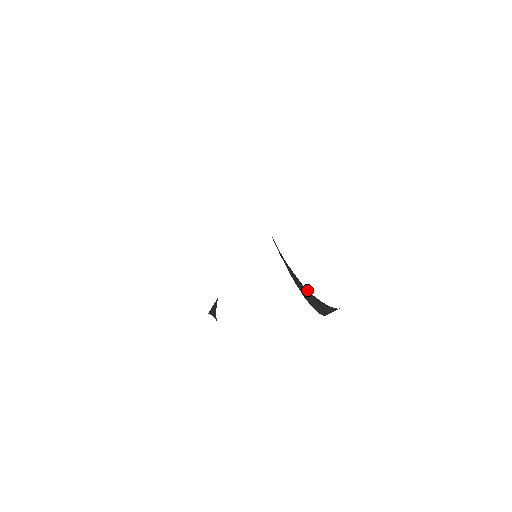
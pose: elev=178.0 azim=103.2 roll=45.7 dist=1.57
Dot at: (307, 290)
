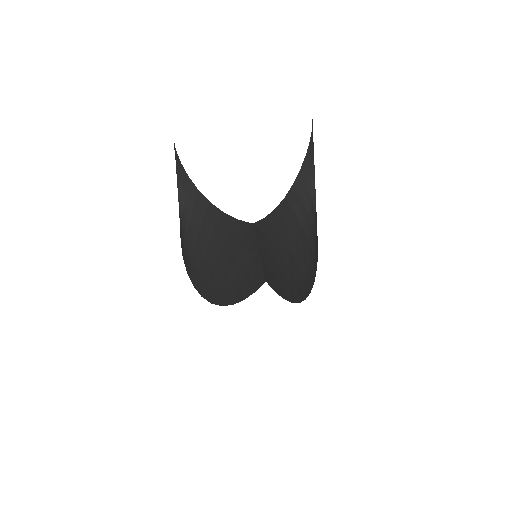
Dot at: (306, 249)
